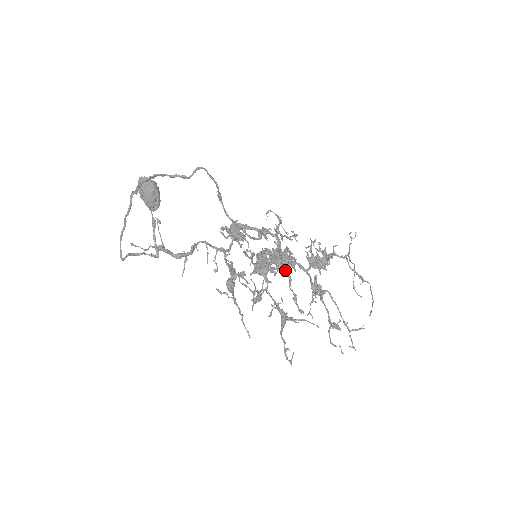
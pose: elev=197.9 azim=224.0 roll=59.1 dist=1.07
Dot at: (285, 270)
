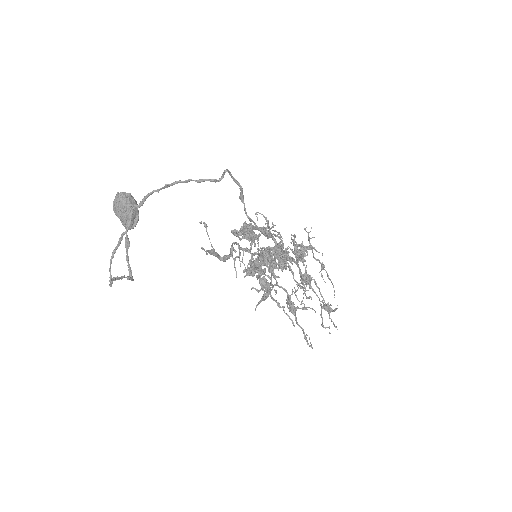
Dot at: (284, 265)
